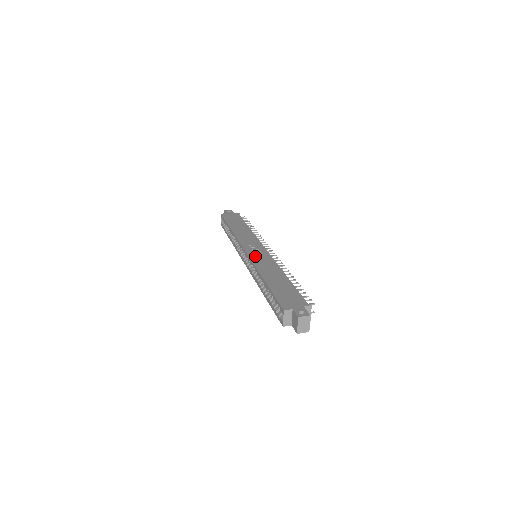
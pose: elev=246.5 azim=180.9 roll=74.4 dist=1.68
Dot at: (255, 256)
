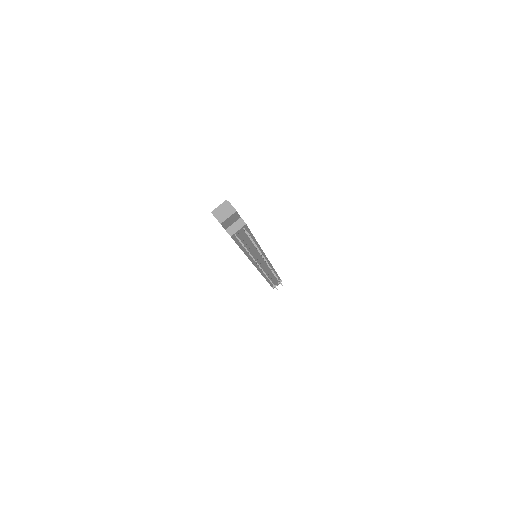
Dot at: occluded
